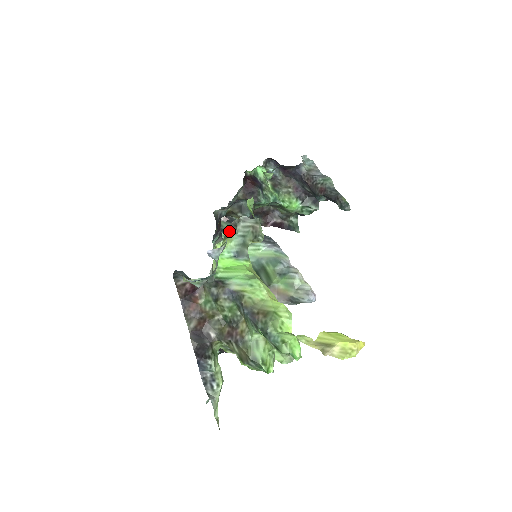
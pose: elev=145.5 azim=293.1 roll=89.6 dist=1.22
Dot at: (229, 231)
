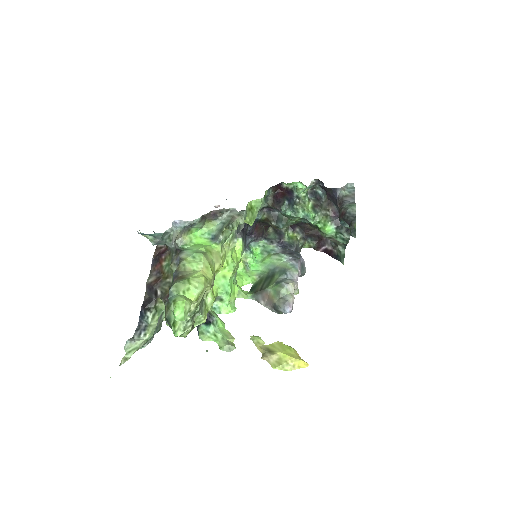
Dot at: (213, 215)
